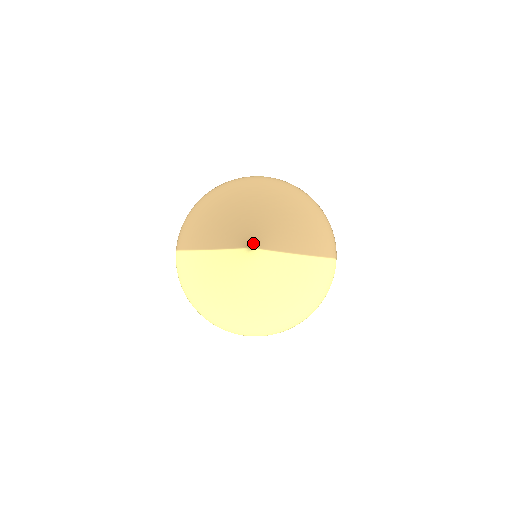
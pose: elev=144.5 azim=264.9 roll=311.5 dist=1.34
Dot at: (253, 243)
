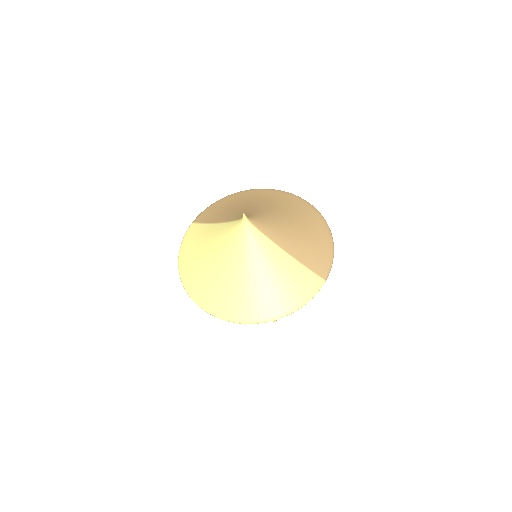
Dot at: (249, 217)
